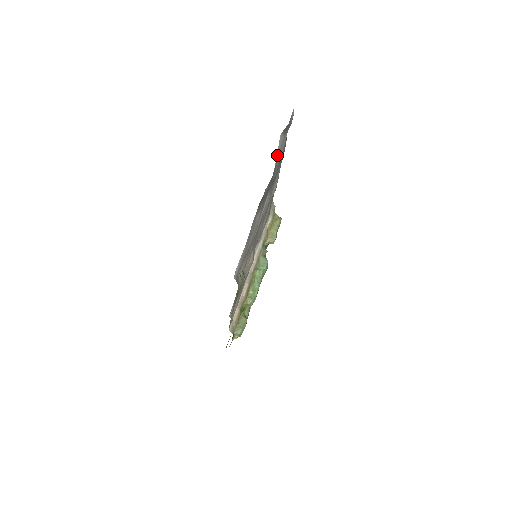
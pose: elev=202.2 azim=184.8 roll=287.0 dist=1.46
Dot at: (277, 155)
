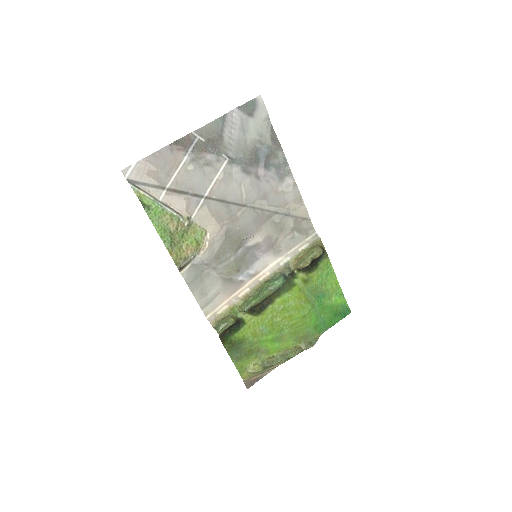
Dot at: (234, 128)
